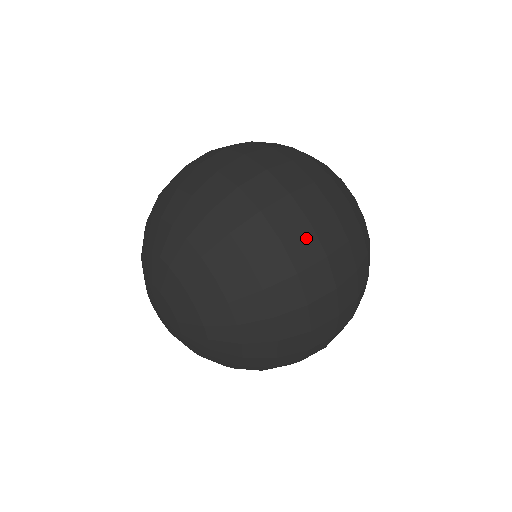
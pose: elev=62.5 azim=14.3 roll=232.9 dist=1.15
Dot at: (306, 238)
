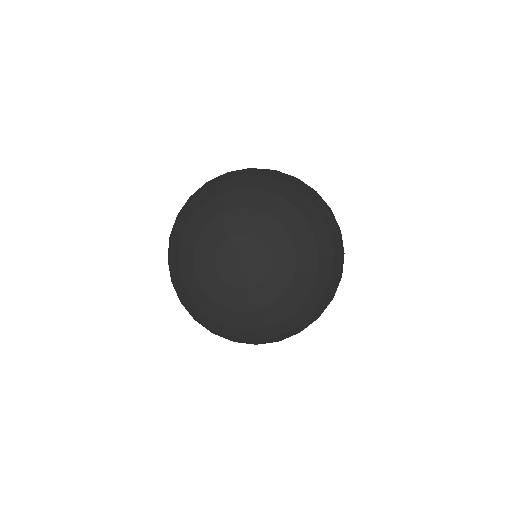
Dot at: (343, 260)
